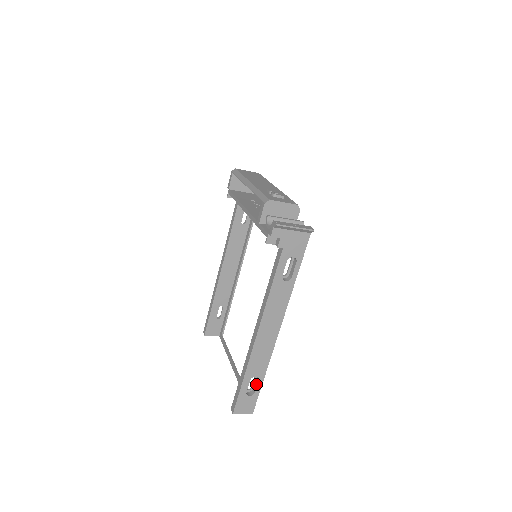
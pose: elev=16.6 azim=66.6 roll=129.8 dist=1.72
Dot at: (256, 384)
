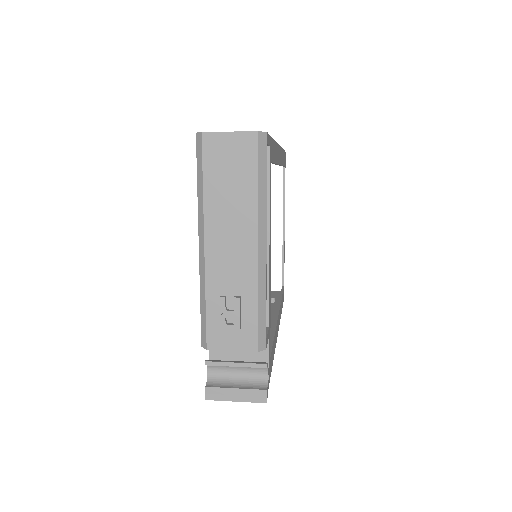
Dot at: occluded
